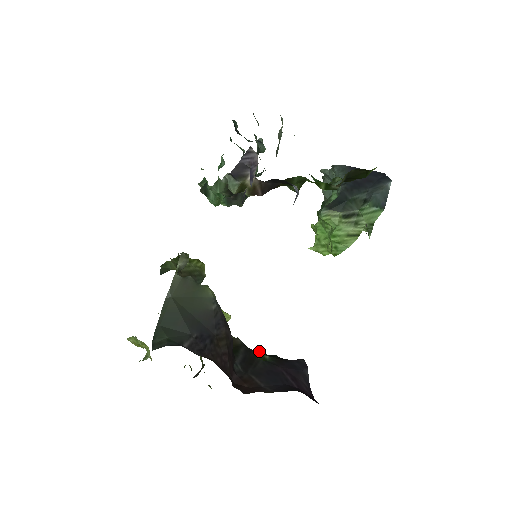
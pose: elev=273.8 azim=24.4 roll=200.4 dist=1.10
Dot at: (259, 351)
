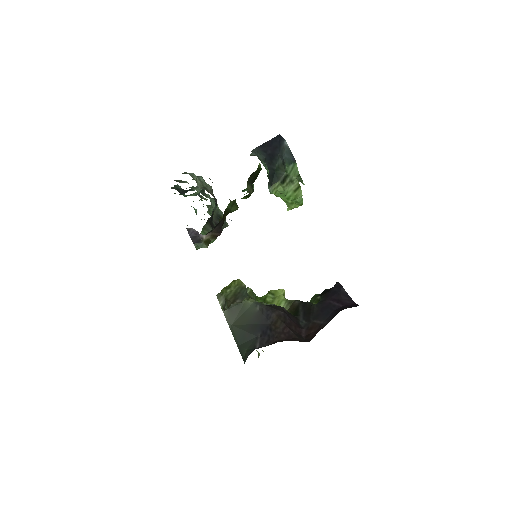
Dot at: (315, 295)
